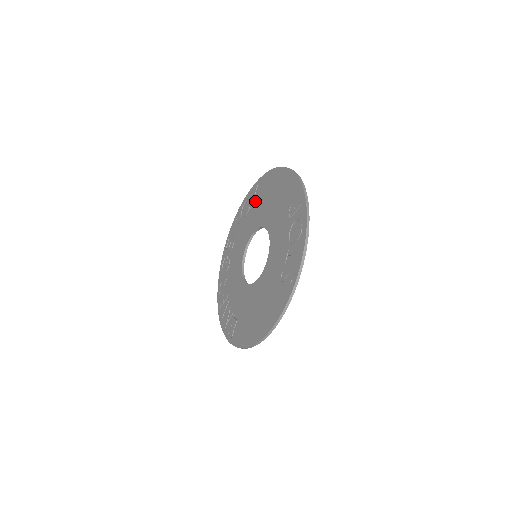
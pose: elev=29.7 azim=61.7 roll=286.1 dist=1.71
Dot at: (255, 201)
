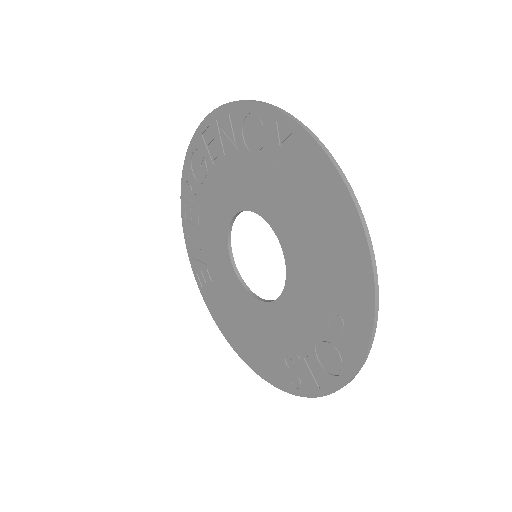
Dot at: (278, 159)
